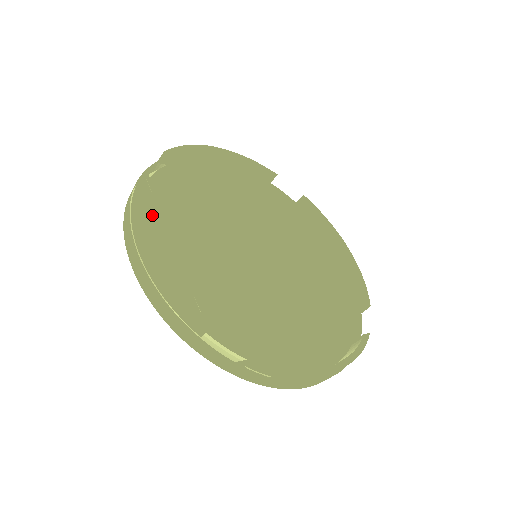
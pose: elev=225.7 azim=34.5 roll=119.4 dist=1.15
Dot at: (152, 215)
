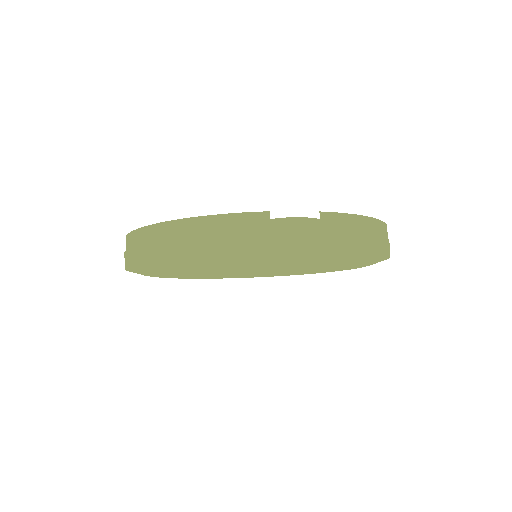
Dot at: occluded
